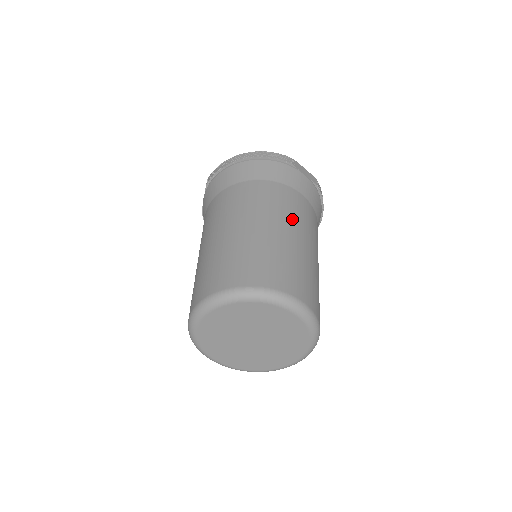
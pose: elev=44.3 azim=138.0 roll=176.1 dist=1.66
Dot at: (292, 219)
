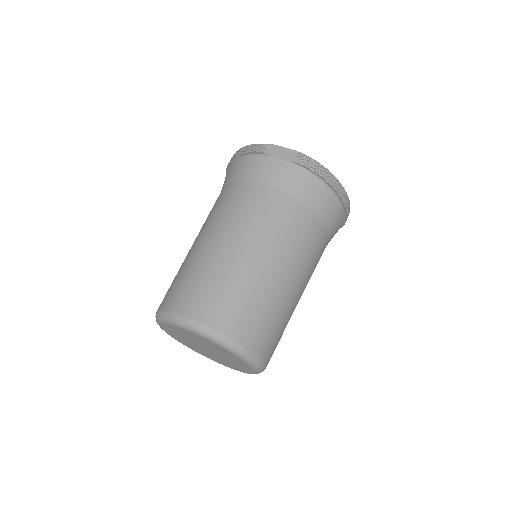
Dot at: (233, 225)
